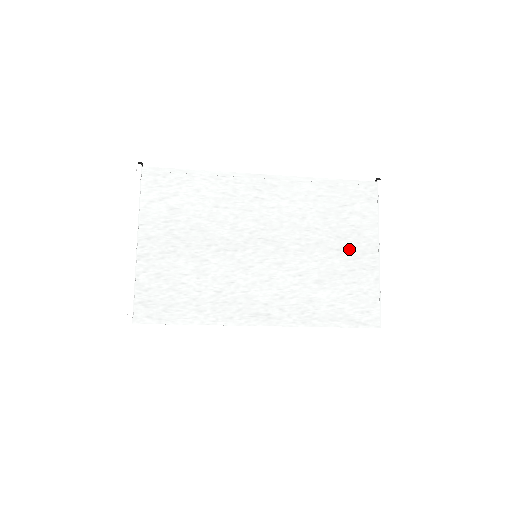
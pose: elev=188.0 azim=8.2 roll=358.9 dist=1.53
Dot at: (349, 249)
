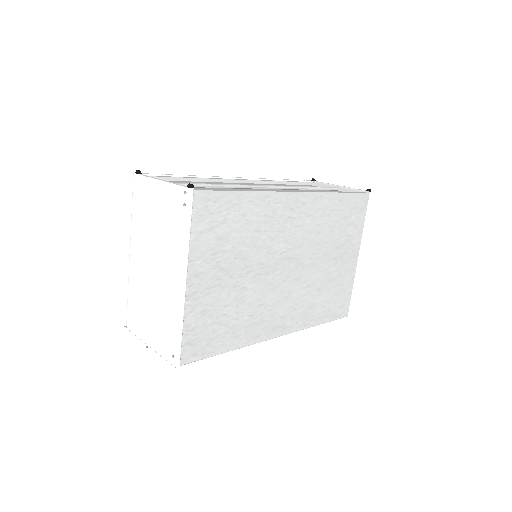
Dot at: (342, 257)
